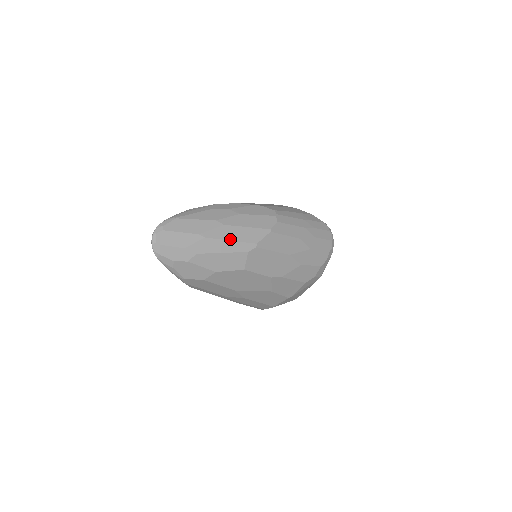
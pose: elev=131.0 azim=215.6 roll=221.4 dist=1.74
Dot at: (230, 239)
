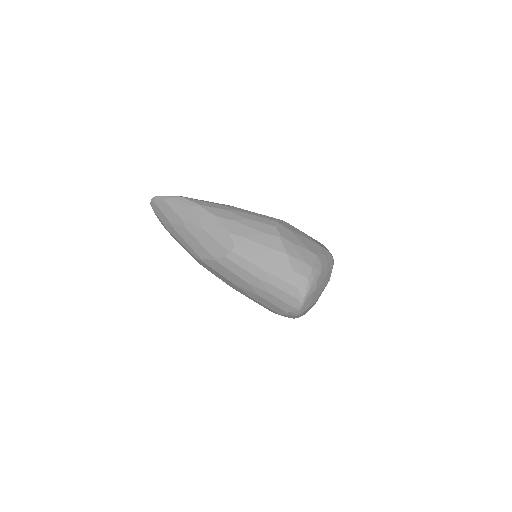
Dot at: (186, 241)
